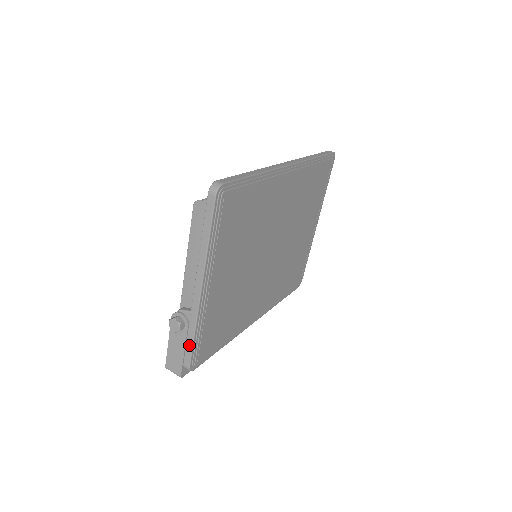
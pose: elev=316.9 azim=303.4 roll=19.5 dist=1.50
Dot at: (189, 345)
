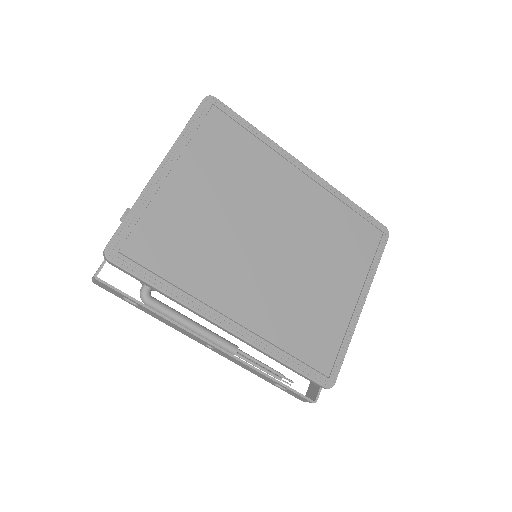
Dot at: (121, 223)
